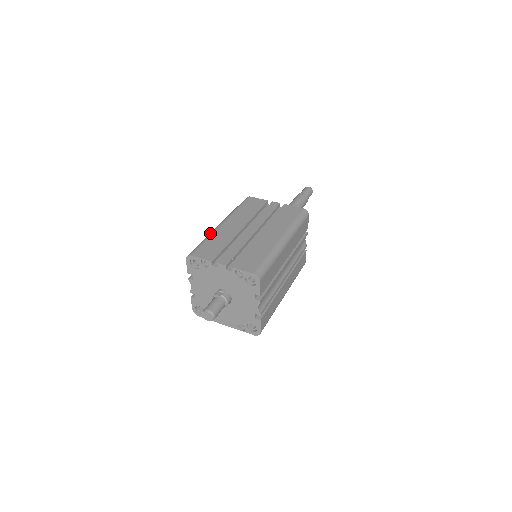
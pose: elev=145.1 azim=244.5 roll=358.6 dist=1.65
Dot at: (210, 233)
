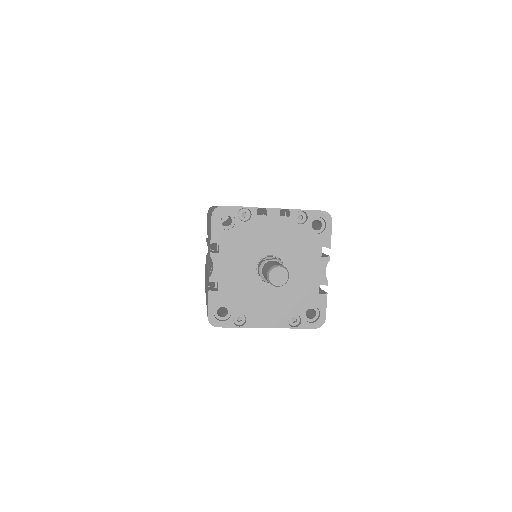
Dot at: occluded
